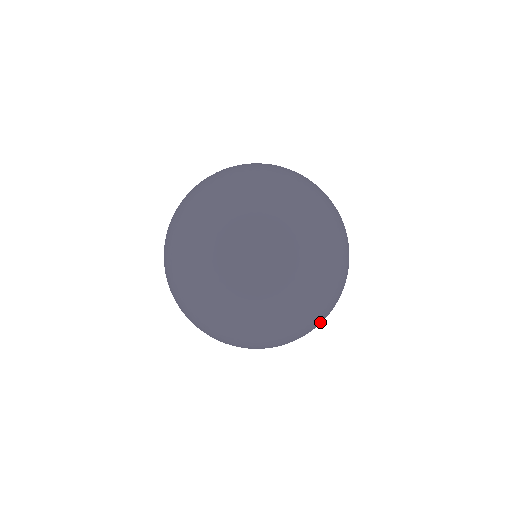
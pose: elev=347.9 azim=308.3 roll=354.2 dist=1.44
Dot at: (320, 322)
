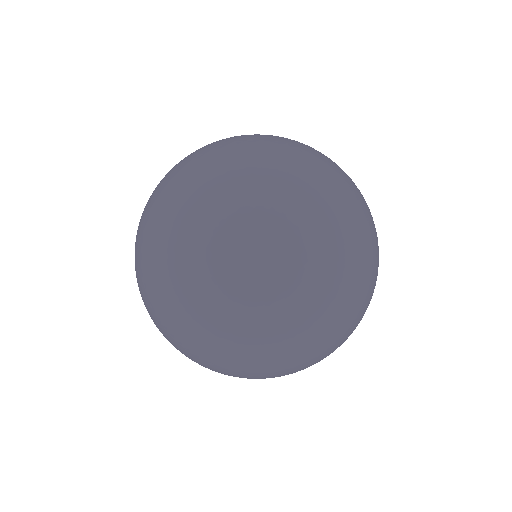
Dot at: occluded
